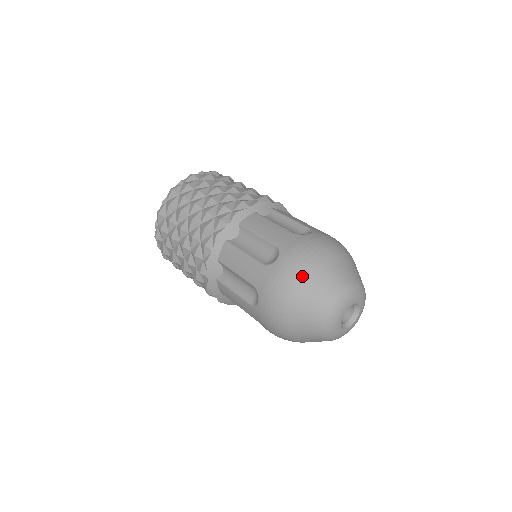
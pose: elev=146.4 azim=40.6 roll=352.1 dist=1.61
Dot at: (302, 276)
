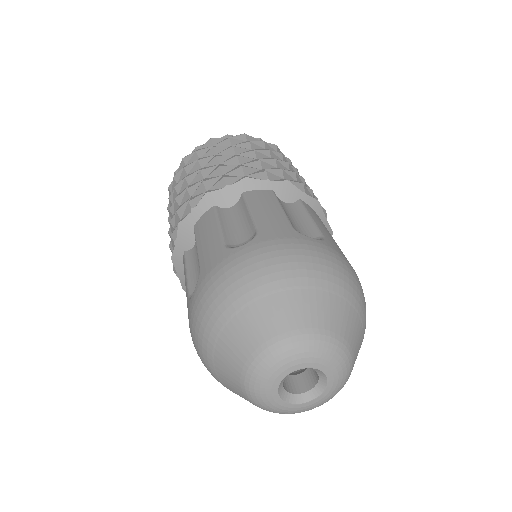
Dot at: (256, 281)
